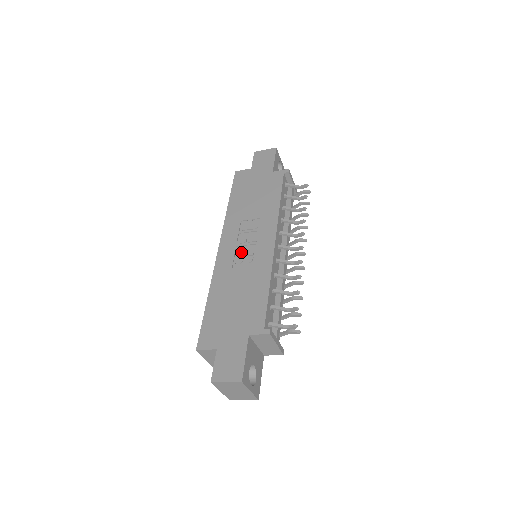
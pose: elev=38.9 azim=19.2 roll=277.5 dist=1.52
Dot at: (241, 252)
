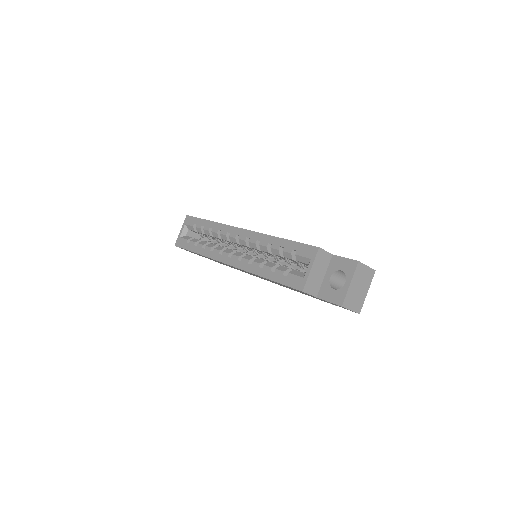
Dot at: occluded
